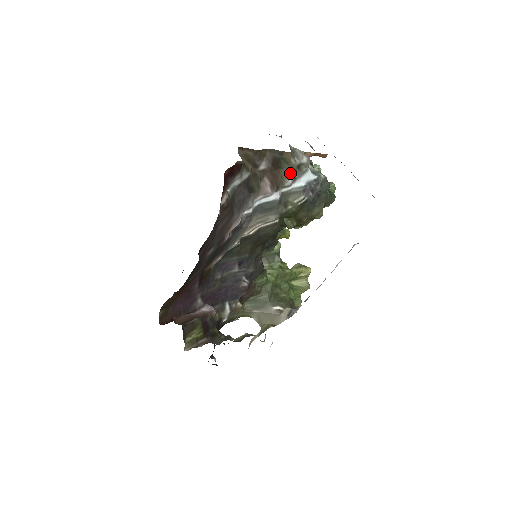
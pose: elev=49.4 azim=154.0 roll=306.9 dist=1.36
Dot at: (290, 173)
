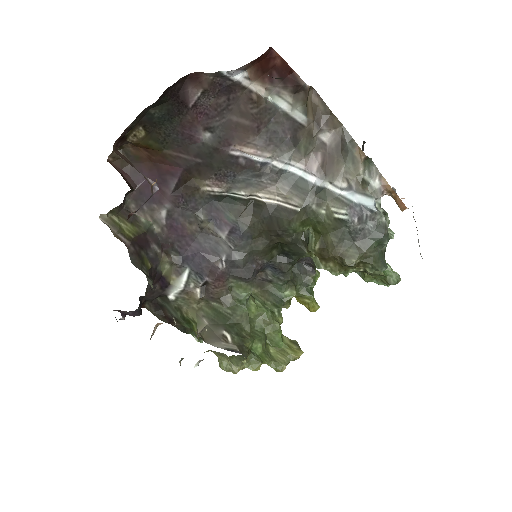
Dot at: (349, 177)
